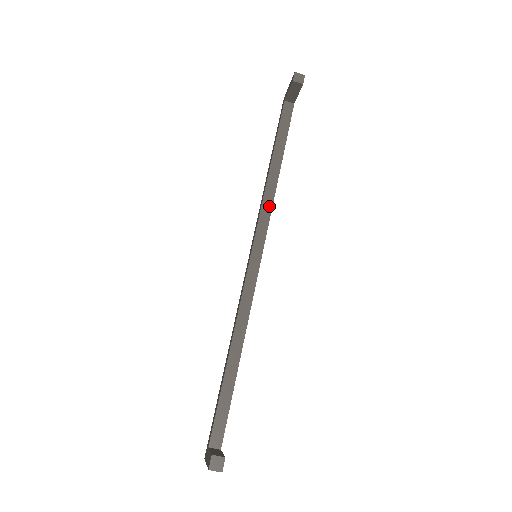
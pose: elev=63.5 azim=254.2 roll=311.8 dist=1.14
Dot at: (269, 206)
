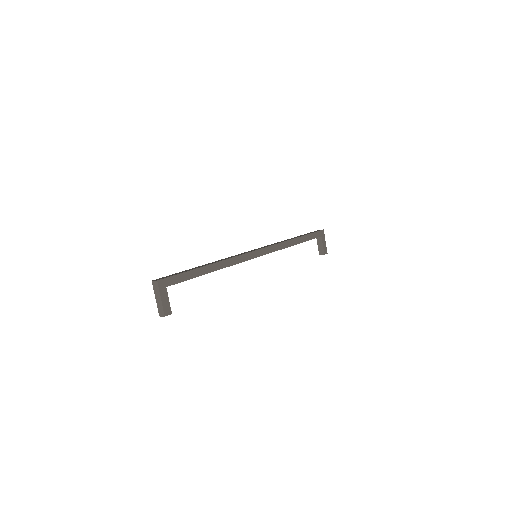
Dot at: occluded
